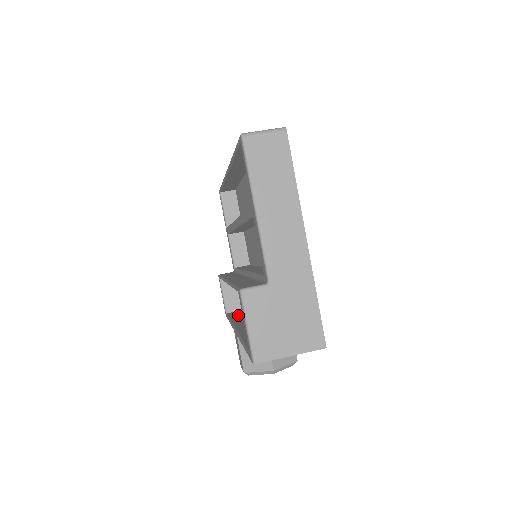
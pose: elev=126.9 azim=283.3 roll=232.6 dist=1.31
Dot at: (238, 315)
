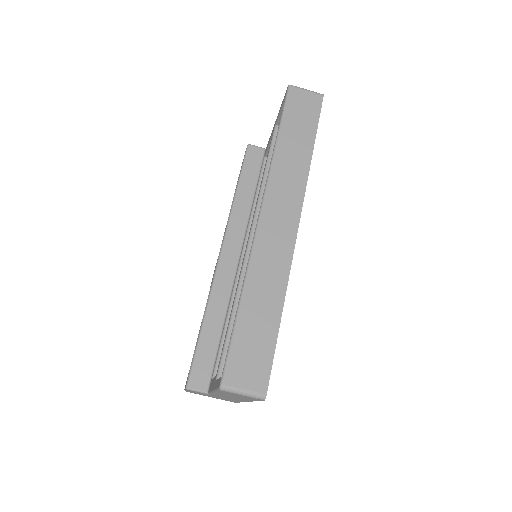
Dot at: occluded
